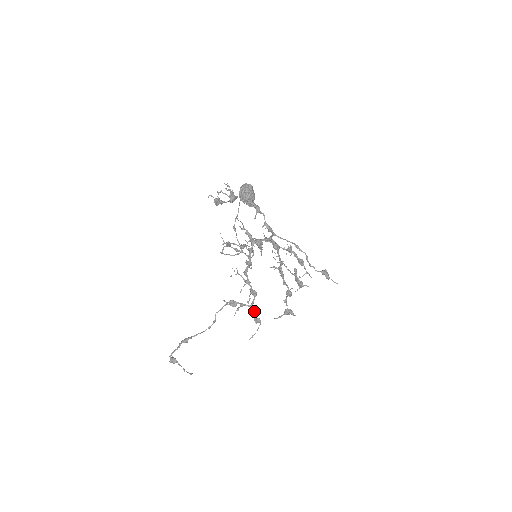
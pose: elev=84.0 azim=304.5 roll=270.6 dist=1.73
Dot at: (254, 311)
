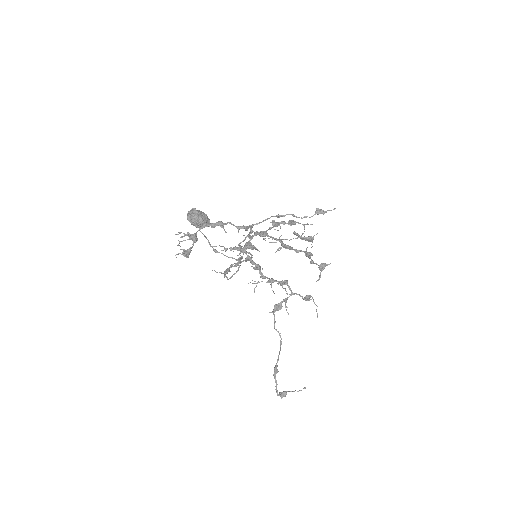
Dot at: occluded
